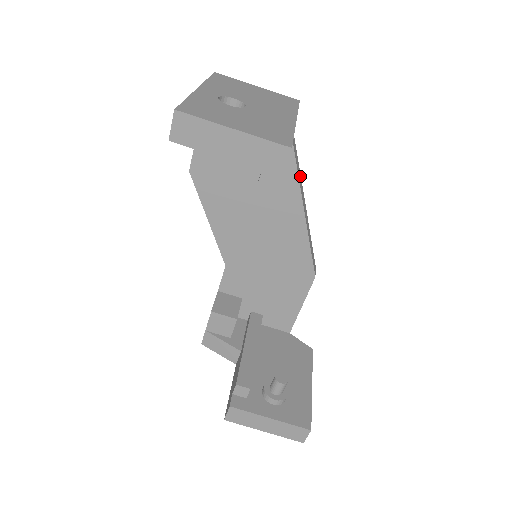
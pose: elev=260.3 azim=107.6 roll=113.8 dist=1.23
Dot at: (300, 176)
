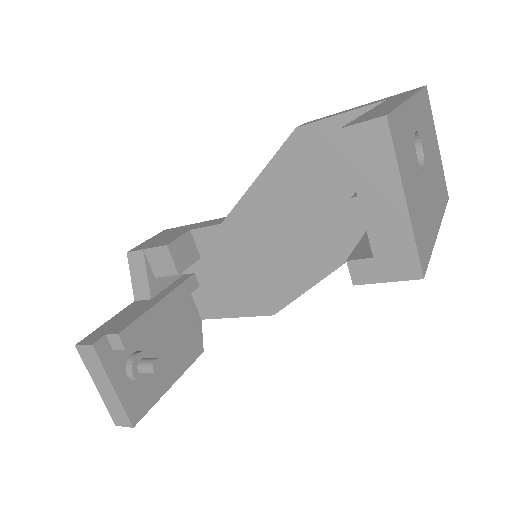
Dot at: occluded
